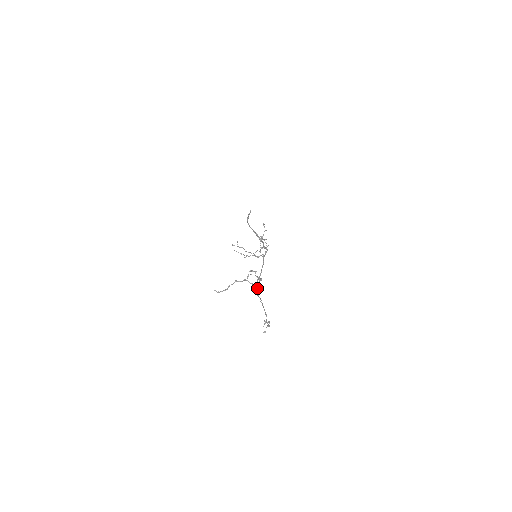
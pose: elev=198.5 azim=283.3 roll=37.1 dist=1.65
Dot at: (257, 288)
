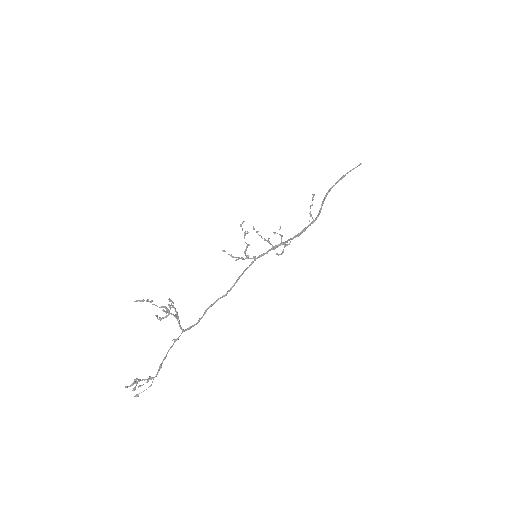
Dot at: occluded
